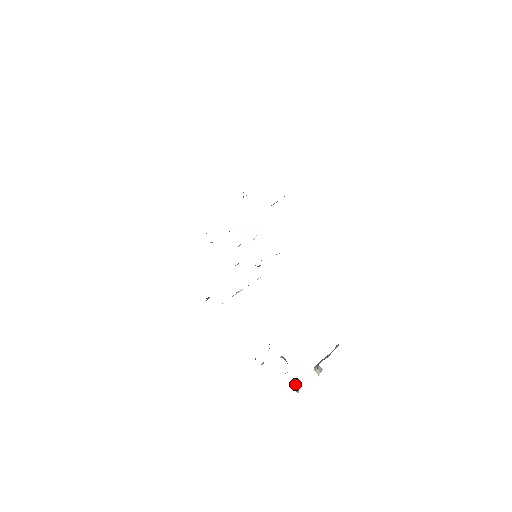
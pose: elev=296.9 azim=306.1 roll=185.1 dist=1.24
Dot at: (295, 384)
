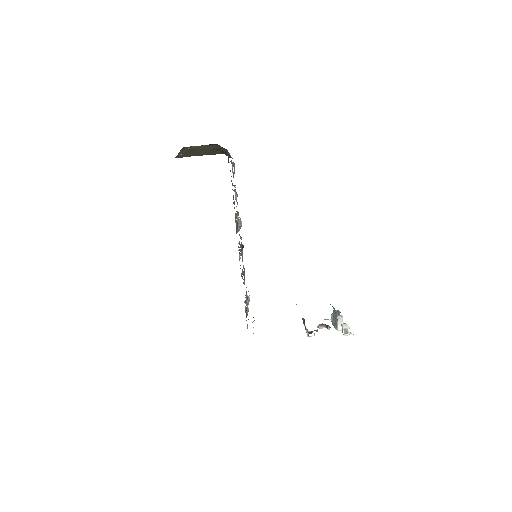
Dot at: (342, 327)
